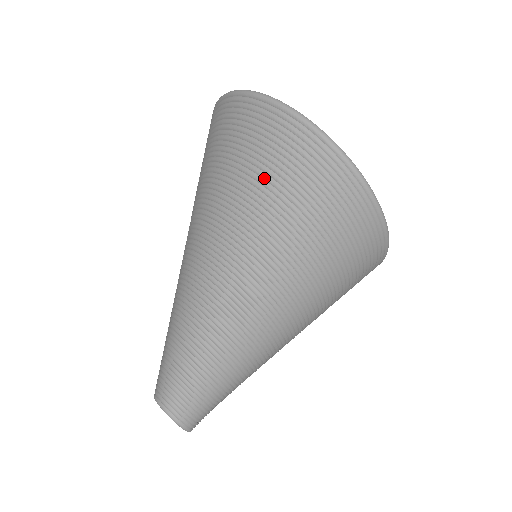
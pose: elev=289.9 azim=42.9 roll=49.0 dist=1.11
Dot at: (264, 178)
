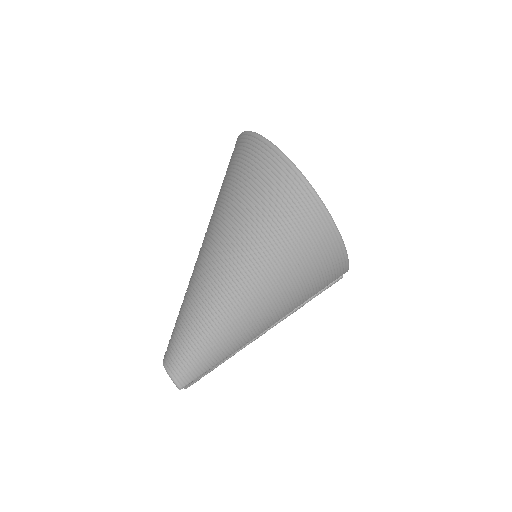
Dot at: (229, 175)
